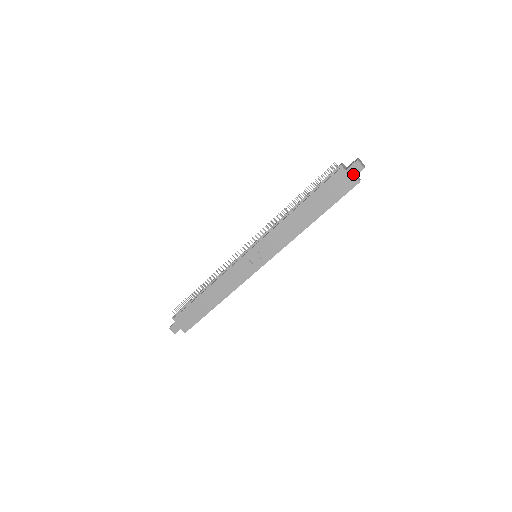
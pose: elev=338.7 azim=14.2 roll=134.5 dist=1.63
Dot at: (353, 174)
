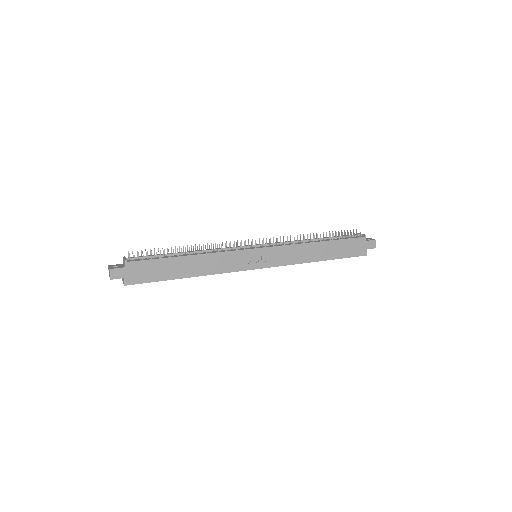
Dot at: (368, 247)
